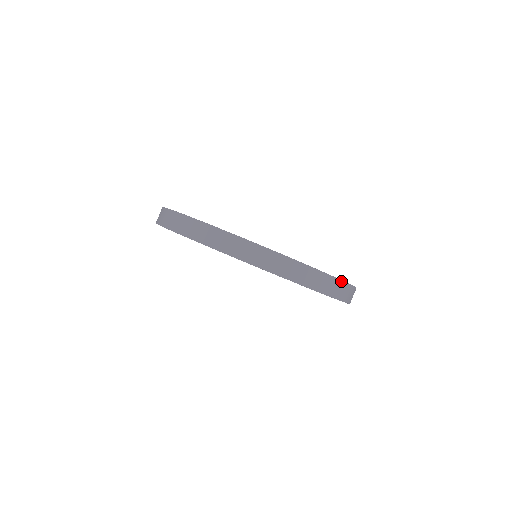
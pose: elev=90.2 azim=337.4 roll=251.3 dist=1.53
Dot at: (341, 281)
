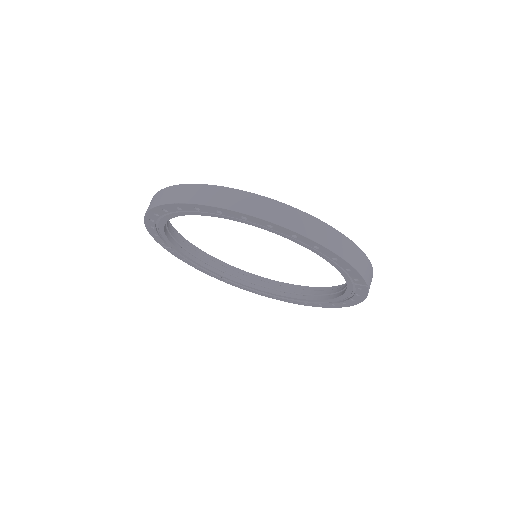
Dot at: occluded
